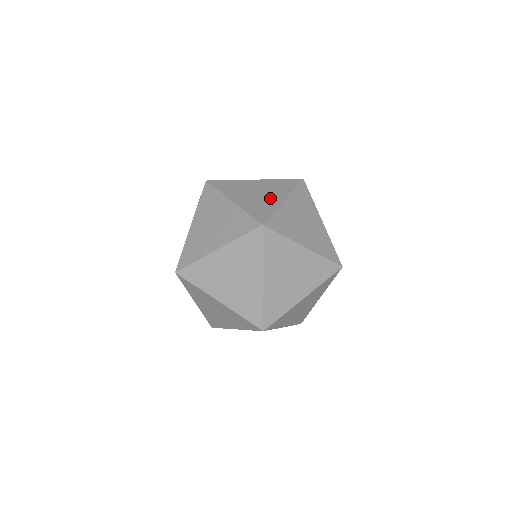
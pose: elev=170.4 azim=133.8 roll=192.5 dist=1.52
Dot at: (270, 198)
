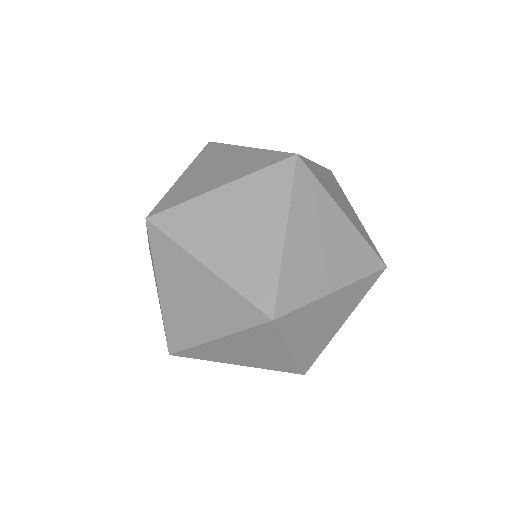
Dot at: occluded
